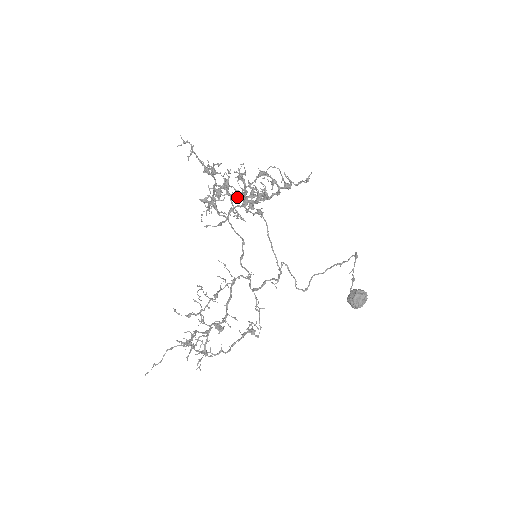
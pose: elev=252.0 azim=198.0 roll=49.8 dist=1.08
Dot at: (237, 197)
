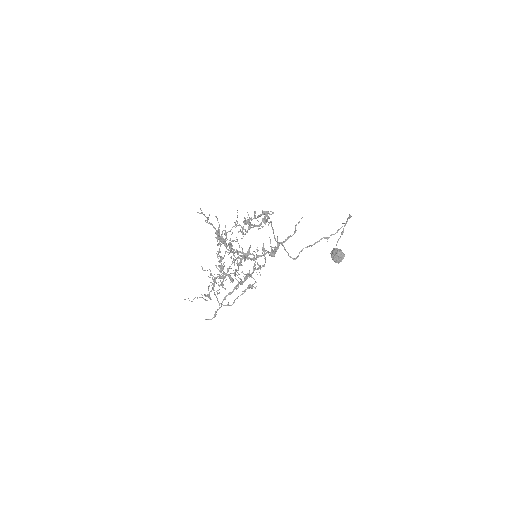
Dot at: occluded
